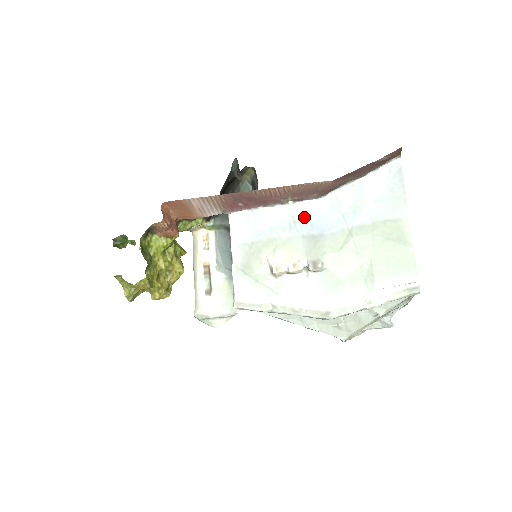
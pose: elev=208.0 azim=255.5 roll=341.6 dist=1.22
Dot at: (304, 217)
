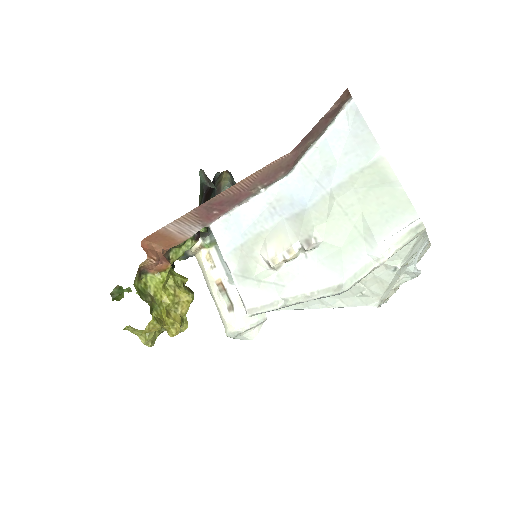
Dot at: (281, 199)
